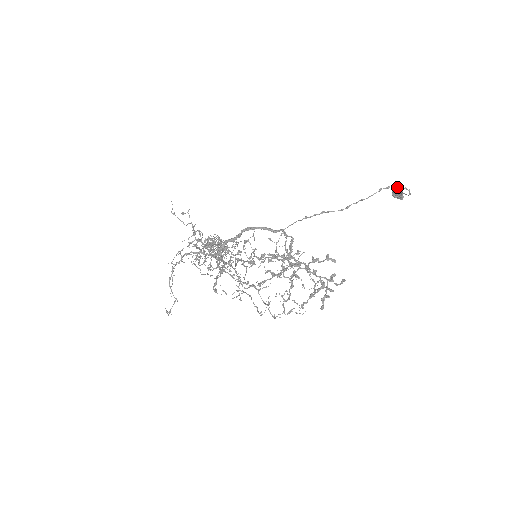
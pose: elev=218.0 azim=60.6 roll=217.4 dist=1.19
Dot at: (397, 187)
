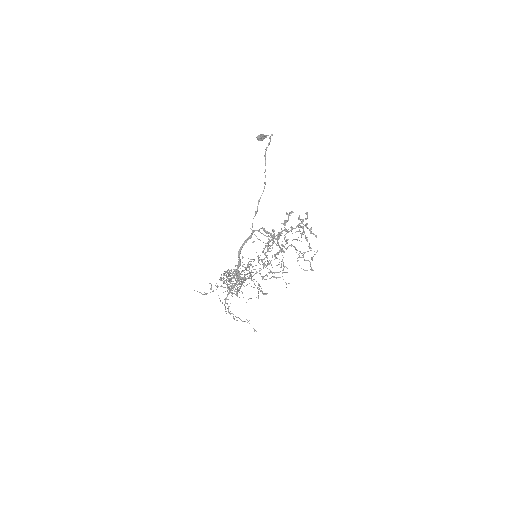
Dot at: (269, 144)
